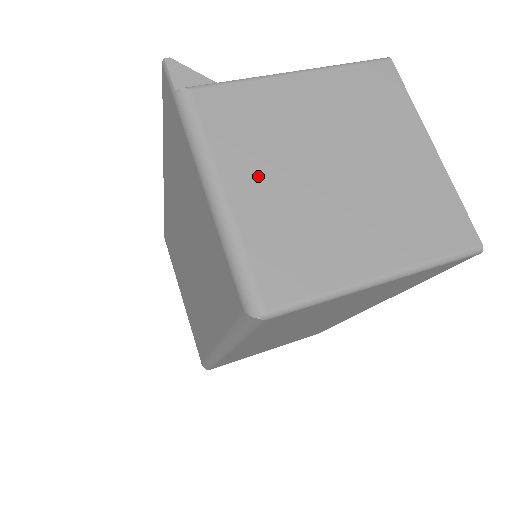
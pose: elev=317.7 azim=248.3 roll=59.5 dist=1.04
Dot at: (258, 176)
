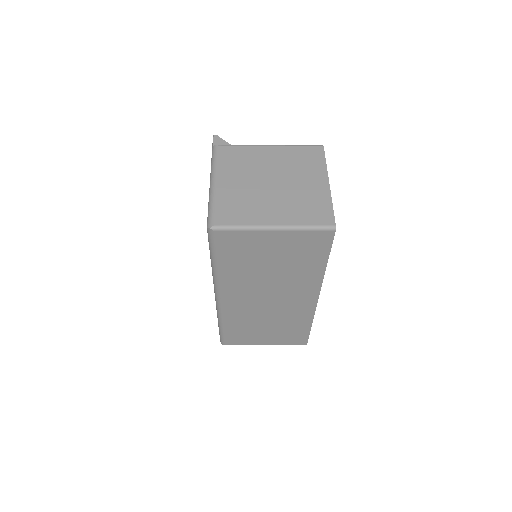
Dot at: (234, 180)
